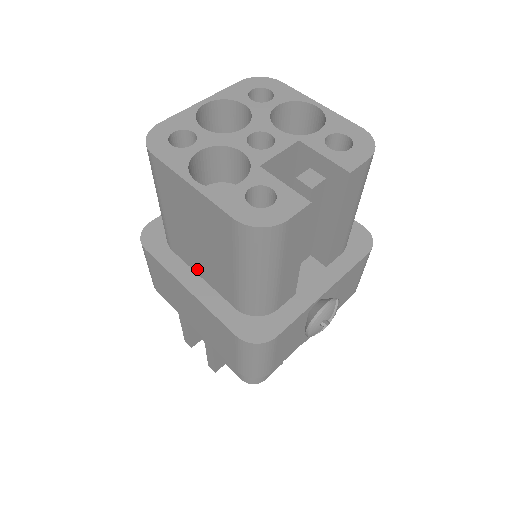
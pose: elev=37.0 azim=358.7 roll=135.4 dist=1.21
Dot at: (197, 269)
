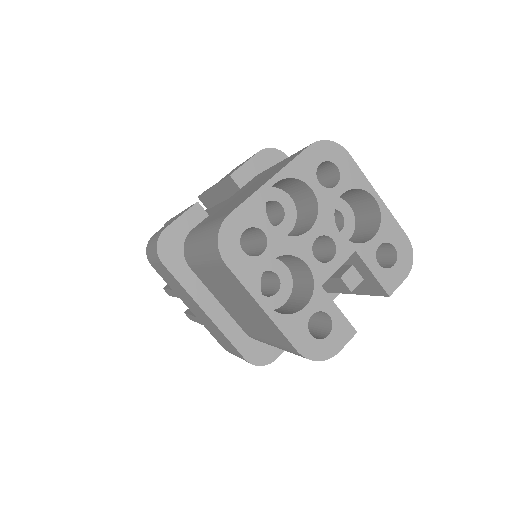
Dot at: (216, 297)
